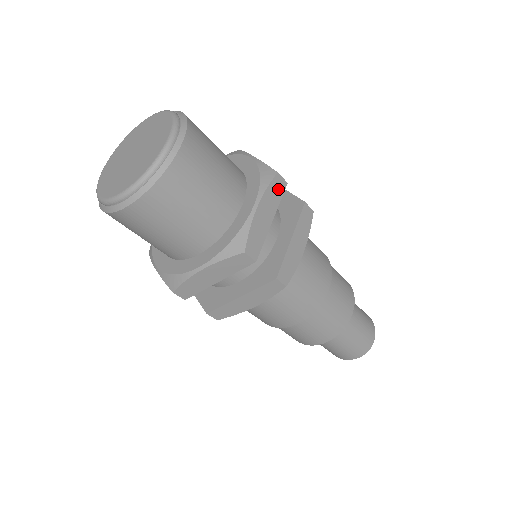
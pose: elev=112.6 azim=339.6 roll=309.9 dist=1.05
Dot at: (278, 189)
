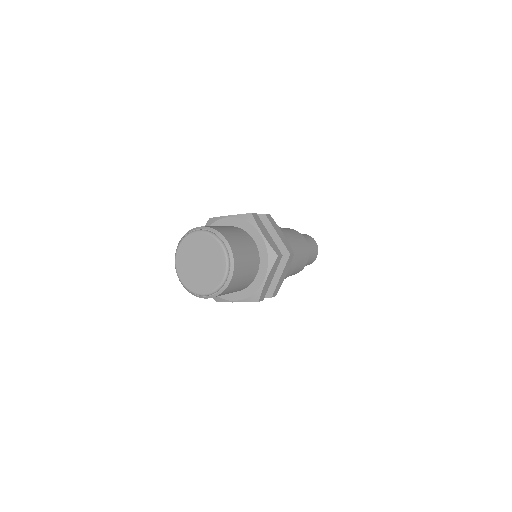
Dot at: (258, 220)
